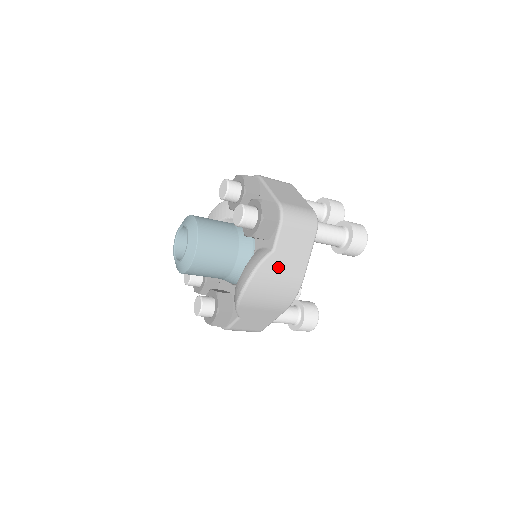
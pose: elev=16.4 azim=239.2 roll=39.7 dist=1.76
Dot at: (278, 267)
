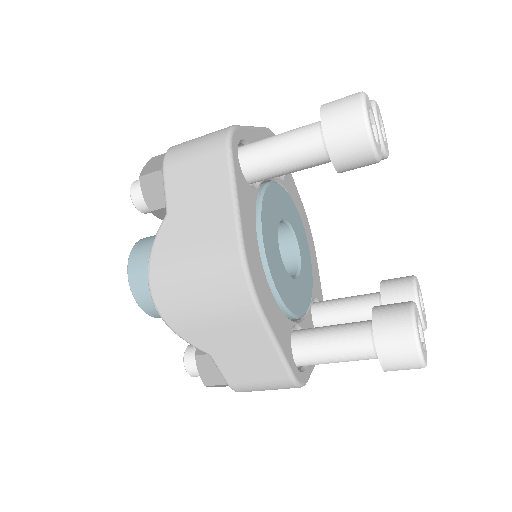
Dot at: (183, 236)
